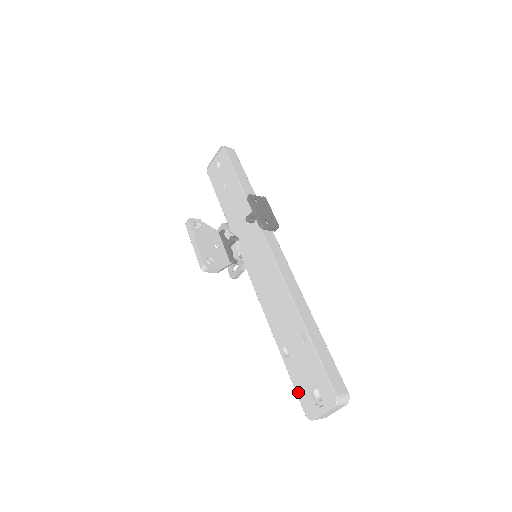
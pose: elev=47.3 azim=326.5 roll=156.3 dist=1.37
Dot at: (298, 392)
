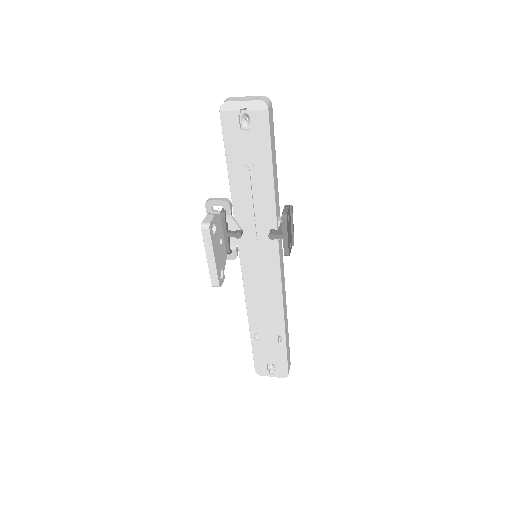
Dot at: (256, 360)
